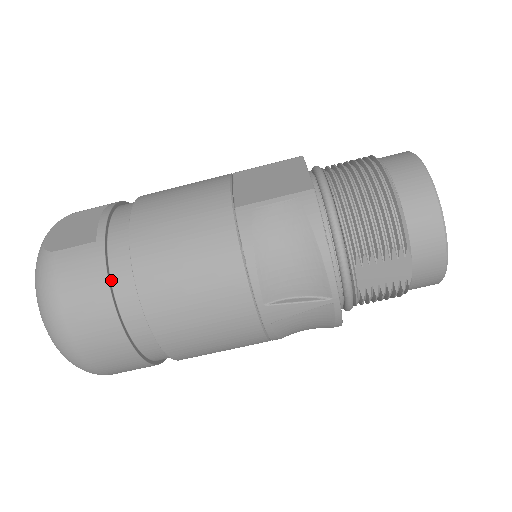
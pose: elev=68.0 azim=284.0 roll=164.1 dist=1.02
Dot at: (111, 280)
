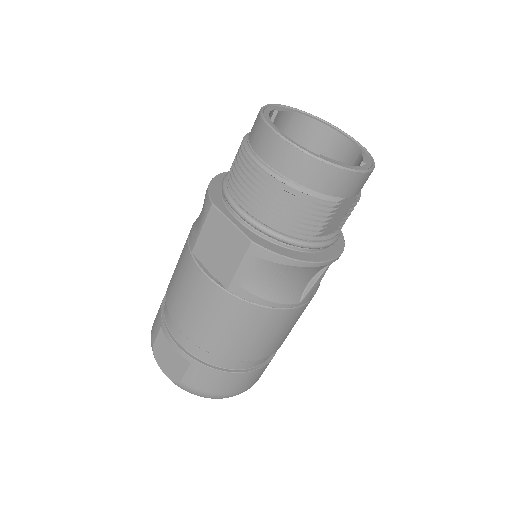
Dot at: (221, 368)
